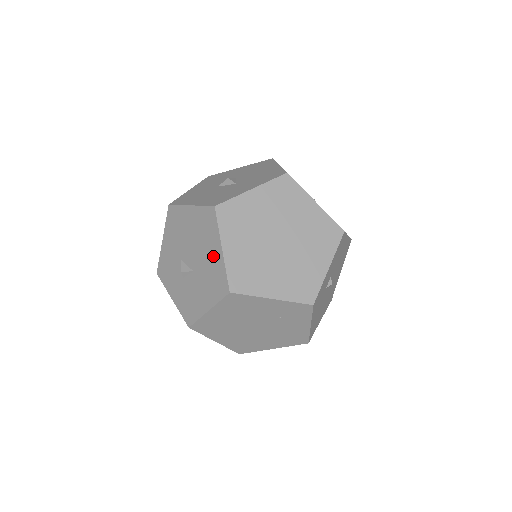
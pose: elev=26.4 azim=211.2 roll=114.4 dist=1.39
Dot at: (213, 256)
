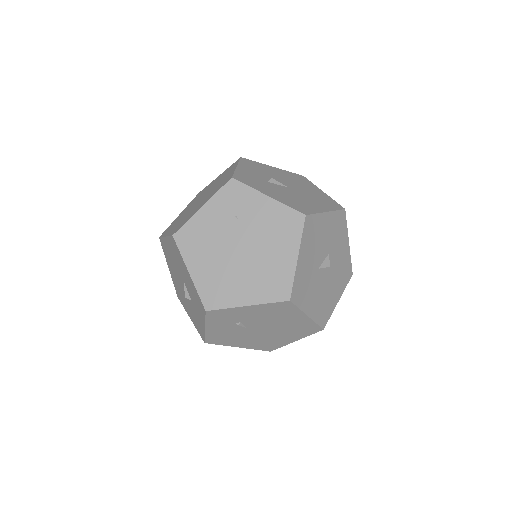
Dot at: (170, 250)
